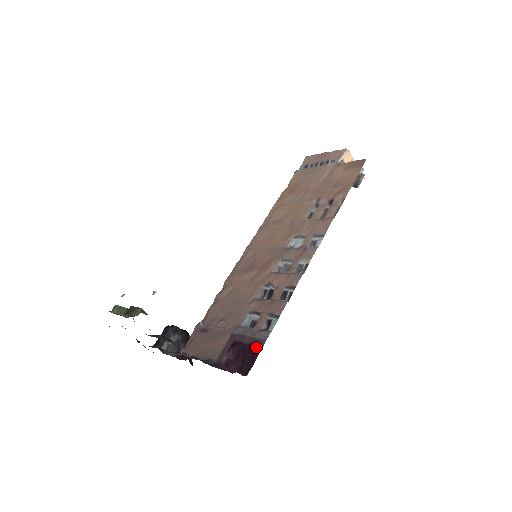
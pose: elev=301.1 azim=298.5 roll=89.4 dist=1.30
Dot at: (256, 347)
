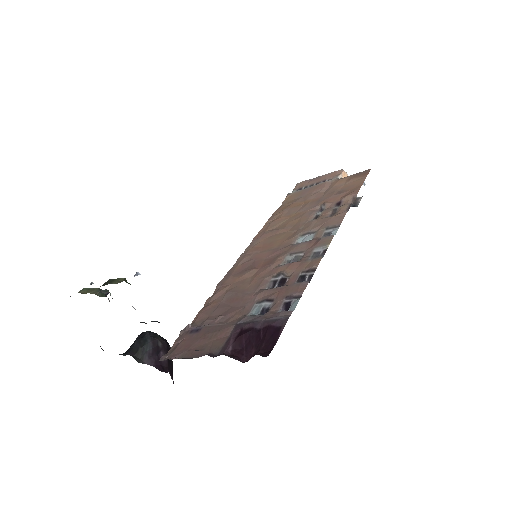
Dot at: (275, 327)
